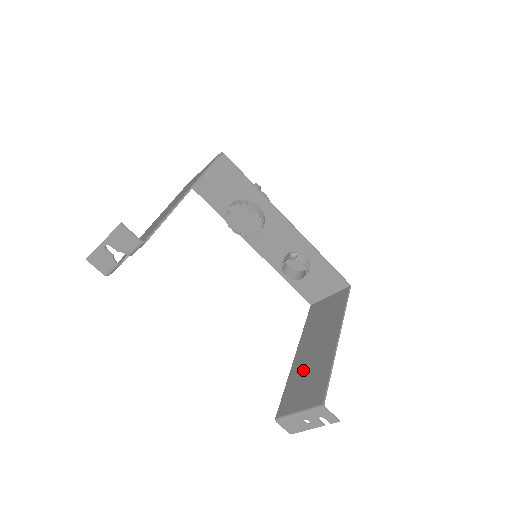
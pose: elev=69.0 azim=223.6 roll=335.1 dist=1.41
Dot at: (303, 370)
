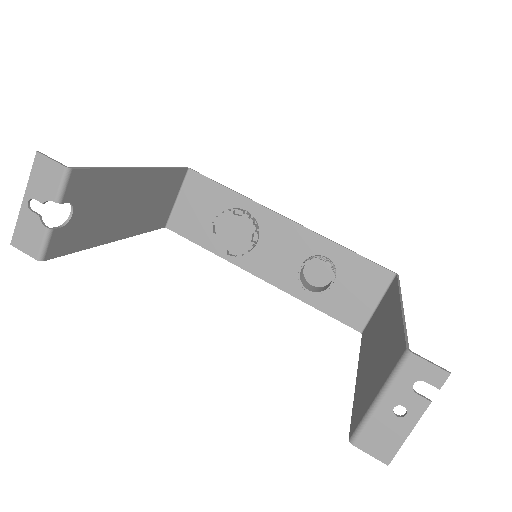
Dot at: (370, 367)
